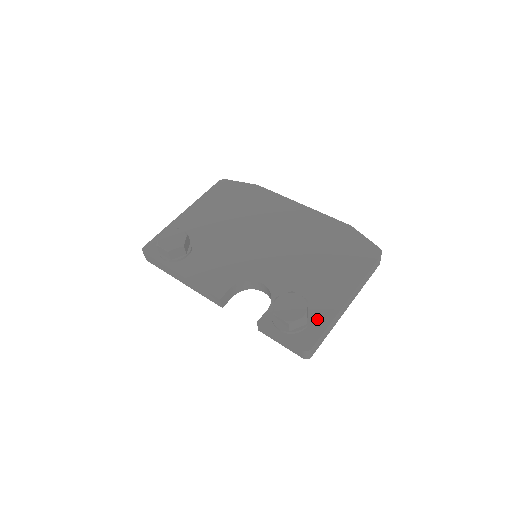
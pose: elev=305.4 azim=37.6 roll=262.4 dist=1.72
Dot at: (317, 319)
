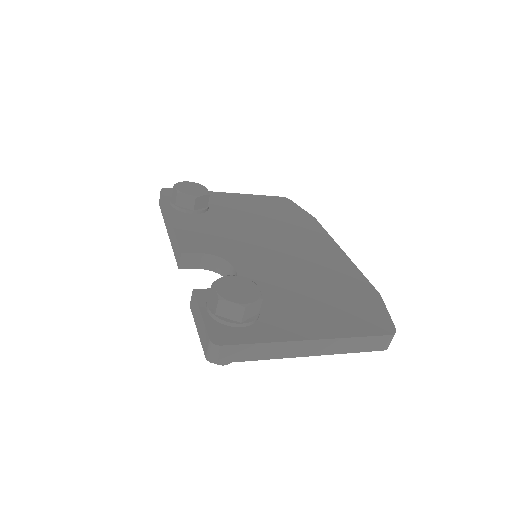
Dot at: (258, 329)
